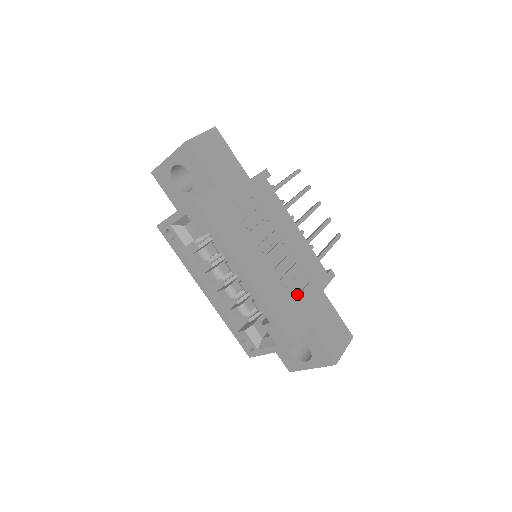
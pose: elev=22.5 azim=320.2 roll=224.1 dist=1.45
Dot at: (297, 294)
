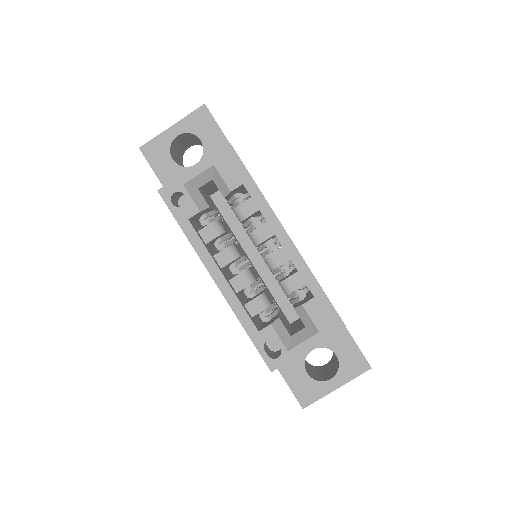
Dot at: occluded
